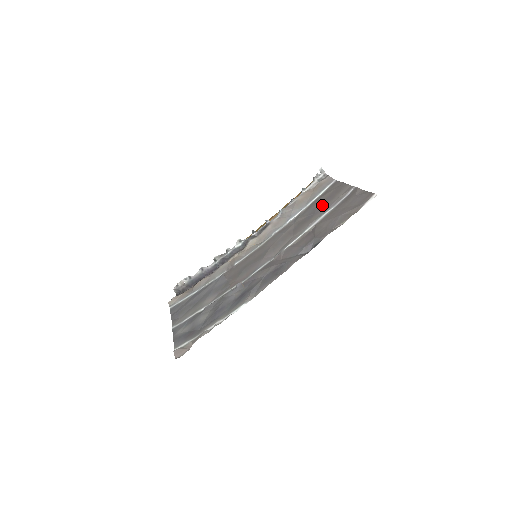
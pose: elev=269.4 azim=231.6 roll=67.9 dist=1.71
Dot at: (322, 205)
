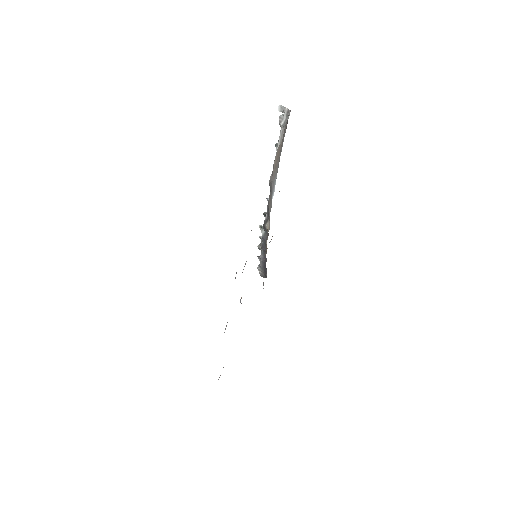
Dot at: occluded
